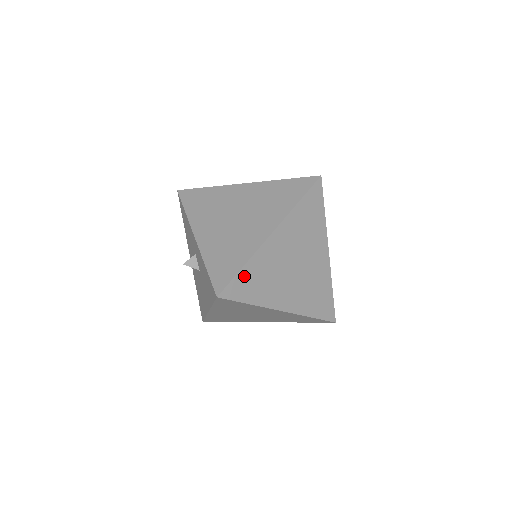
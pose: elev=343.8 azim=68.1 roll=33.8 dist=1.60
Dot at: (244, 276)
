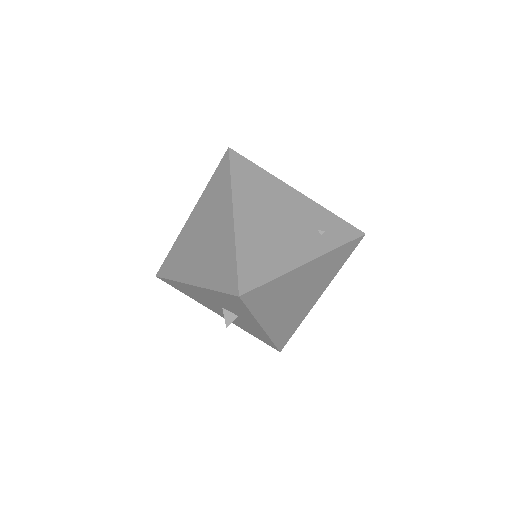
Dot at: occluded
